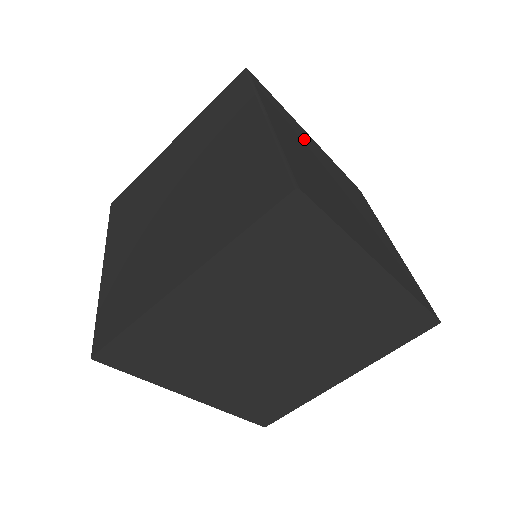
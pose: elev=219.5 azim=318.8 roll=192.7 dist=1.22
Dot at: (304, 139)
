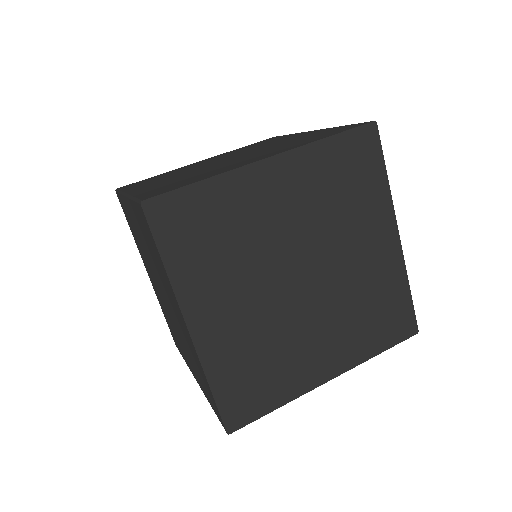
Dot at: occluded
